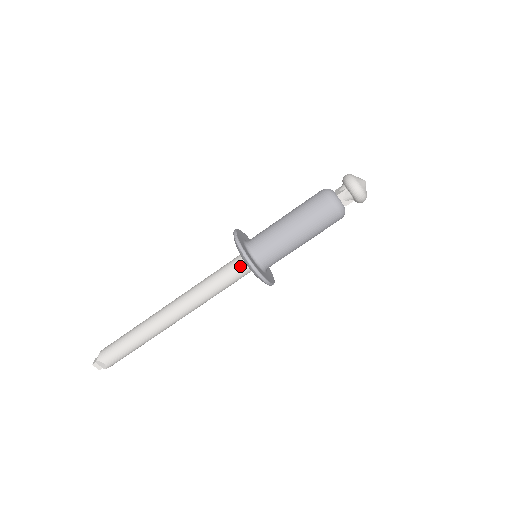
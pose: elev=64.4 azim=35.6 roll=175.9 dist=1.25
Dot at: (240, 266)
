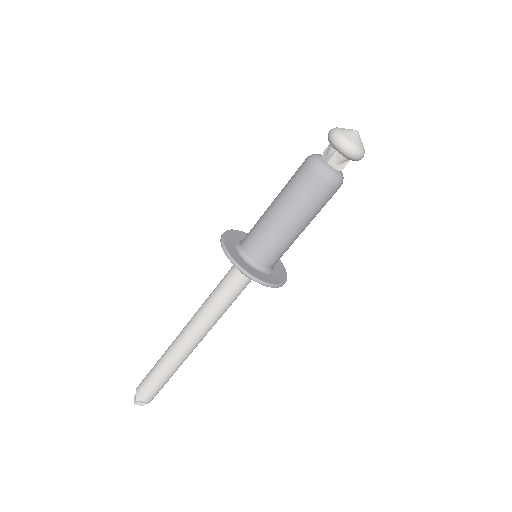
Dot at: (242, 275)
